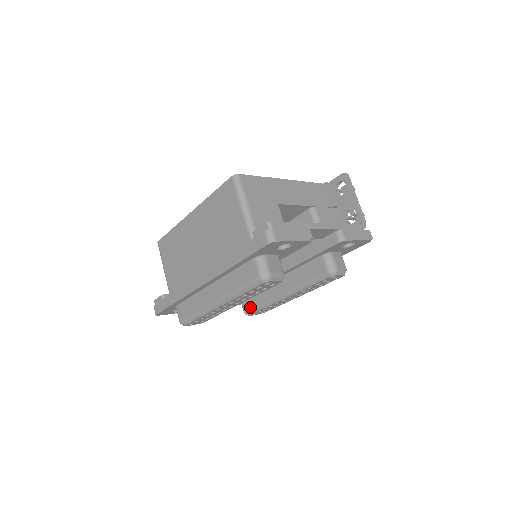
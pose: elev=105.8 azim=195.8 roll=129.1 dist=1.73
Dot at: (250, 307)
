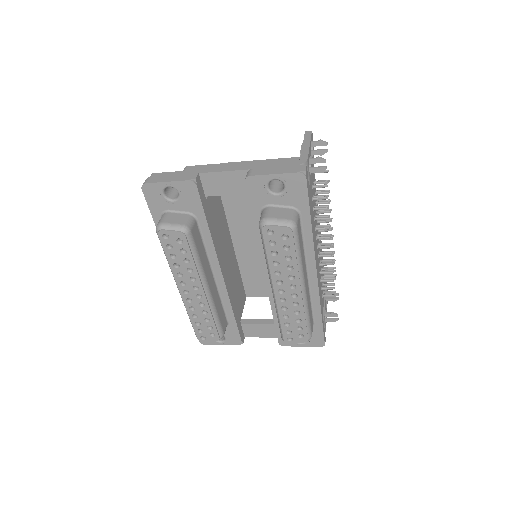
Dot at: occluded
